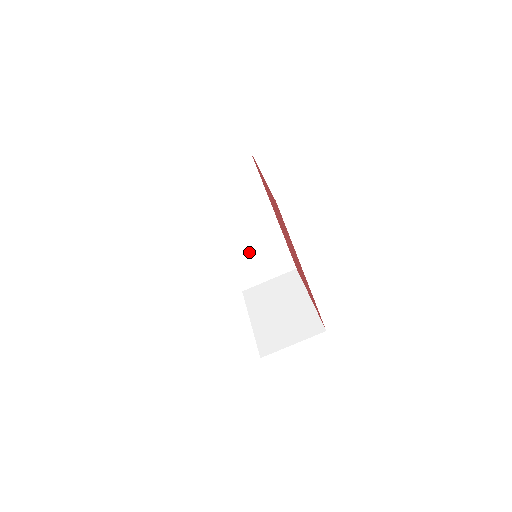
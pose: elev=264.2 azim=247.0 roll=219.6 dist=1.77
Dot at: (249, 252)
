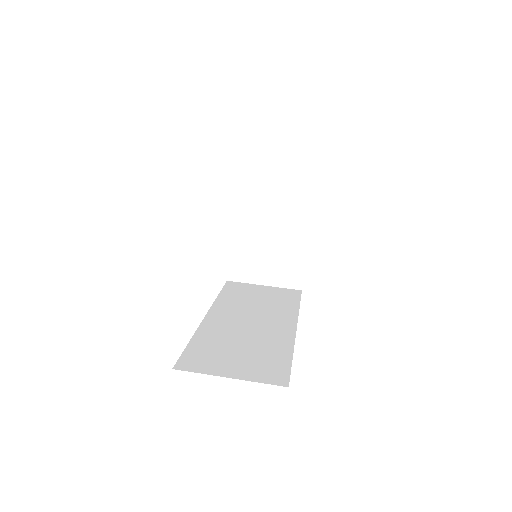
Dot at: (233, 339)
